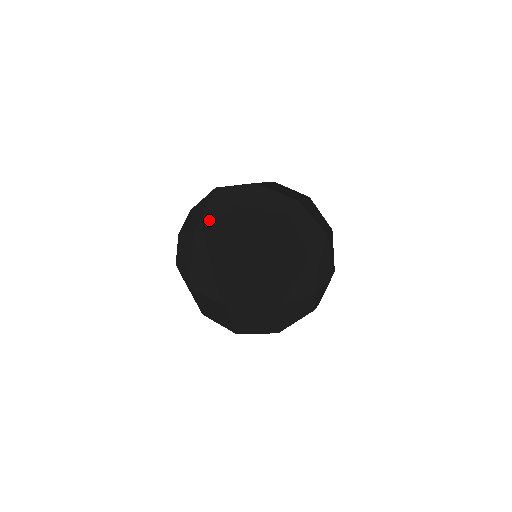
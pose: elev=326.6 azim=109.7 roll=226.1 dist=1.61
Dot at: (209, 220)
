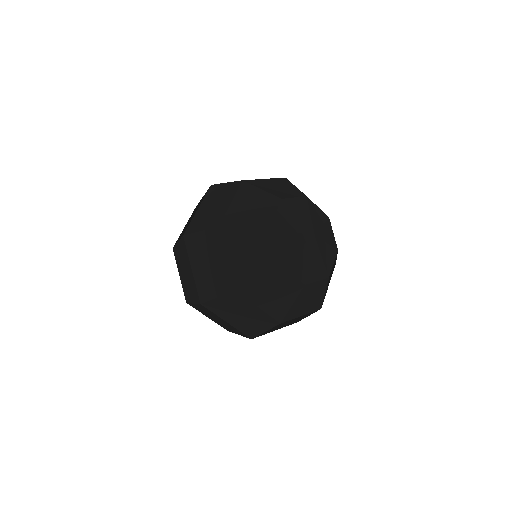
Dot at: occluded
